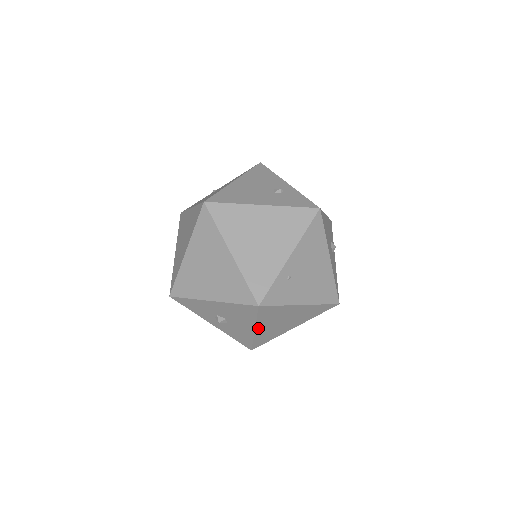
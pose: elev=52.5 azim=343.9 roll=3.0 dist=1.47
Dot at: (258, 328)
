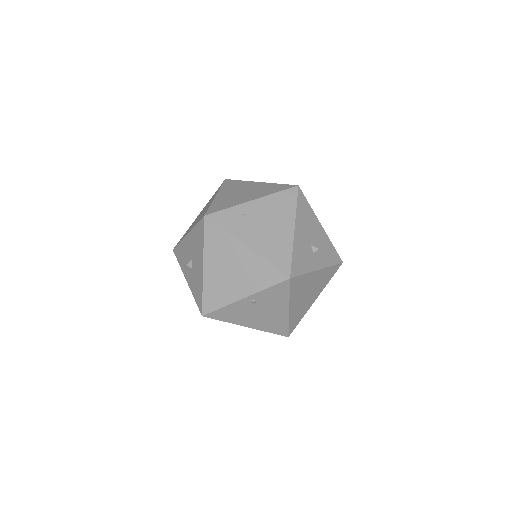
Dot at: (206, 265)
